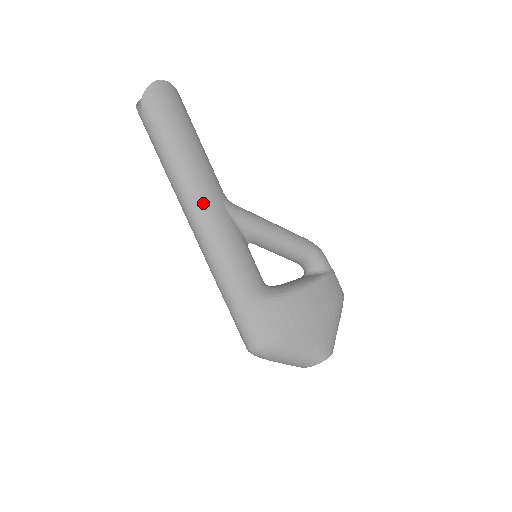
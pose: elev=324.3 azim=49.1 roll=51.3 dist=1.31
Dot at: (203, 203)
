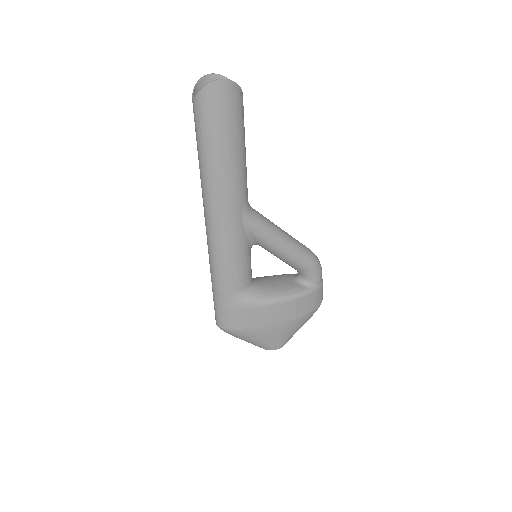
Dot at: (221, 211)
